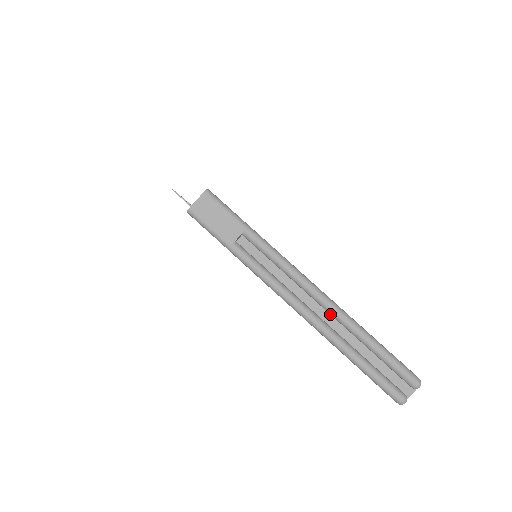
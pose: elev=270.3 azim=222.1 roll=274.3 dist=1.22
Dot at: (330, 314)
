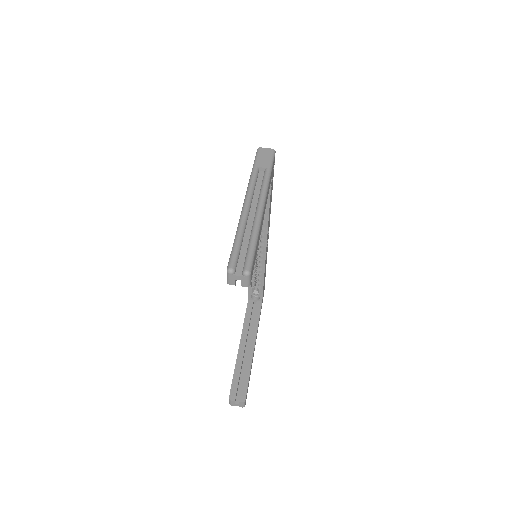
Dot at: (254, 219)
